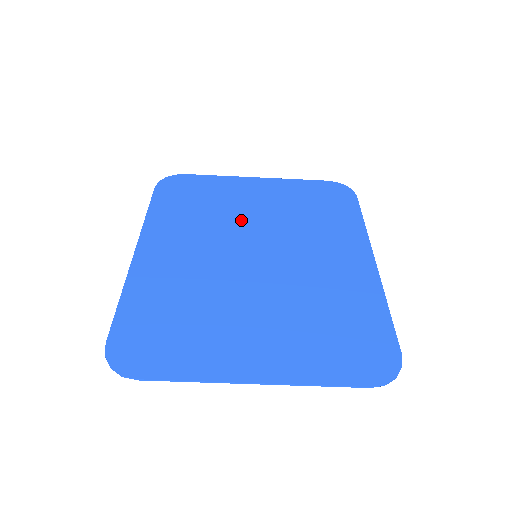
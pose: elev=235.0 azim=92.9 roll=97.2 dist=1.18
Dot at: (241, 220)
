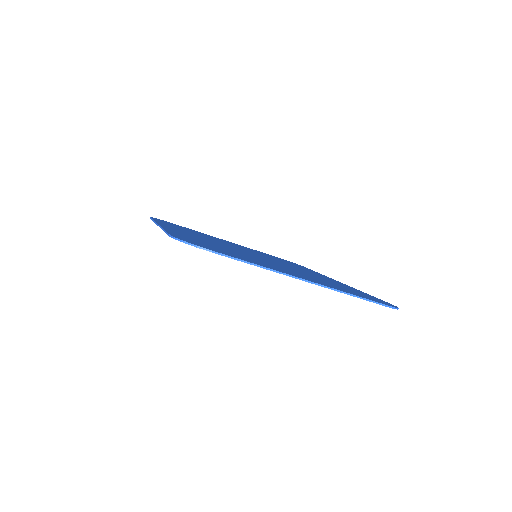
Dot at: (232, 245)
